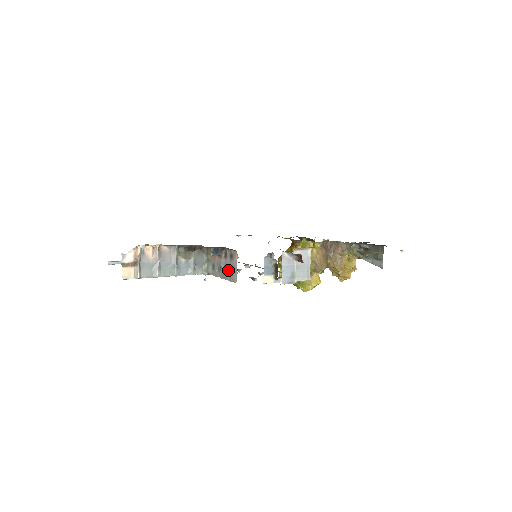
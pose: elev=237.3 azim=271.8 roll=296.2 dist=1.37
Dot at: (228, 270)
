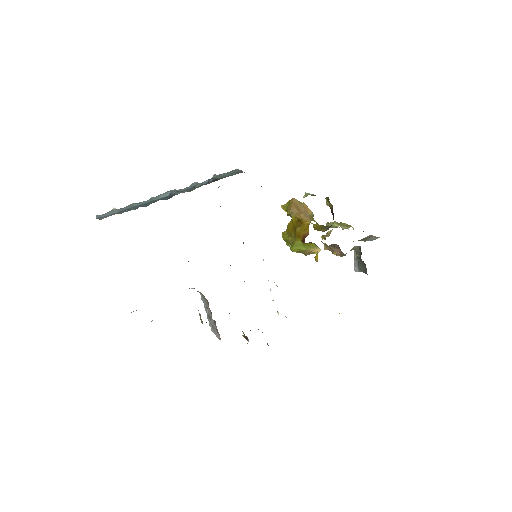
Dot at: (211, 323)
